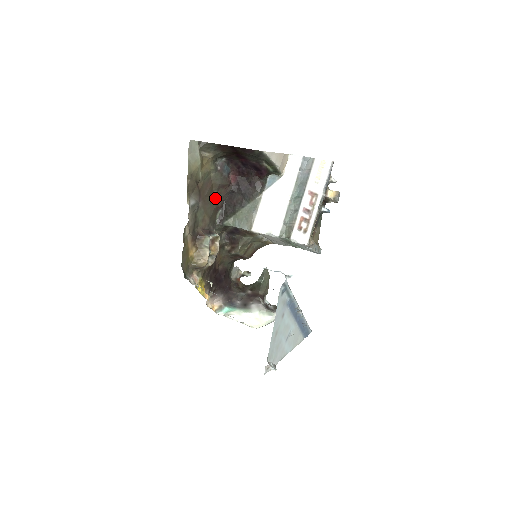
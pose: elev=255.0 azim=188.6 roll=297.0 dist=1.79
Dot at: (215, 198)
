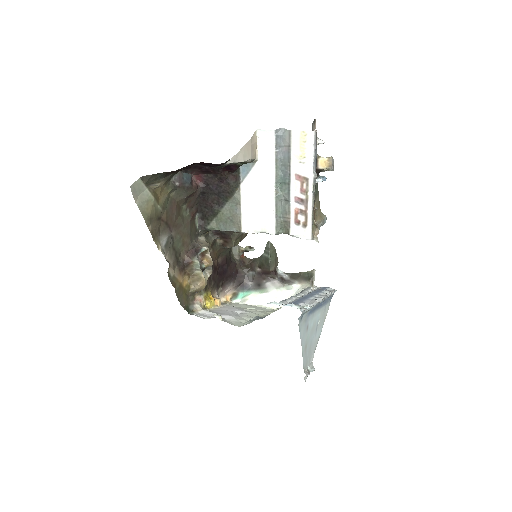
Dot at: (186, 209)
